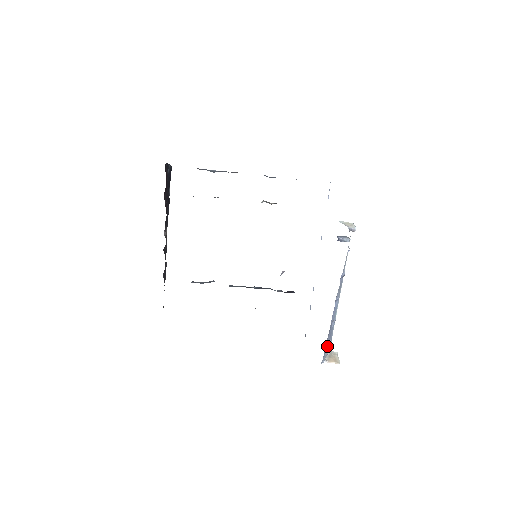
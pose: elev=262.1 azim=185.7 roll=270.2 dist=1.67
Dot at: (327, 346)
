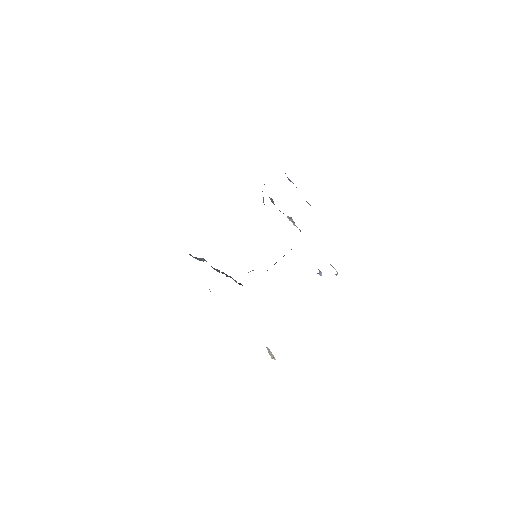
Dot at: occluded
